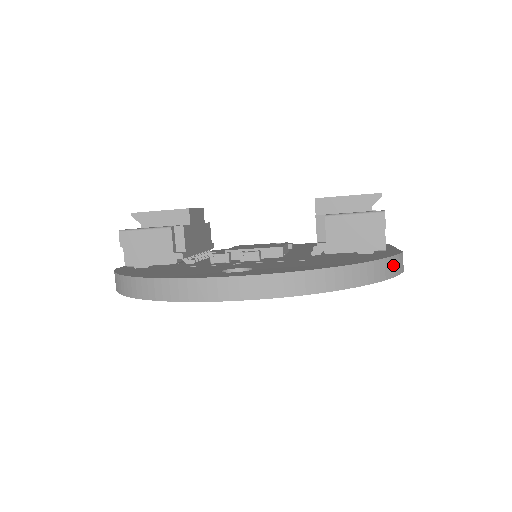
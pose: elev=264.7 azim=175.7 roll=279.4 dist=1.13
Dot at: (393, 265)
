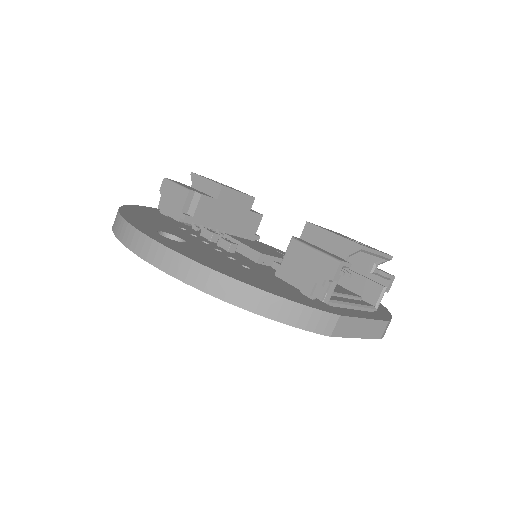
Dot at: (300, 314)
